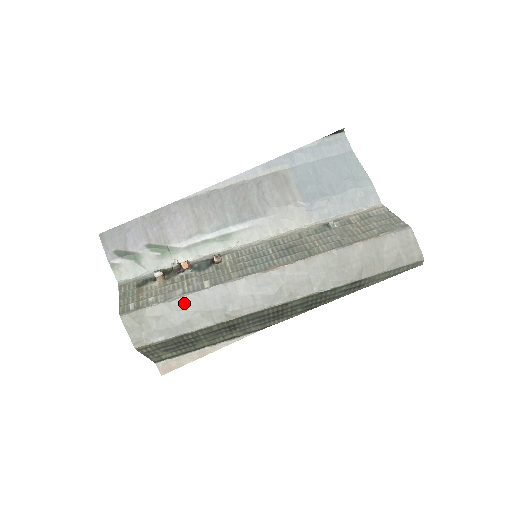
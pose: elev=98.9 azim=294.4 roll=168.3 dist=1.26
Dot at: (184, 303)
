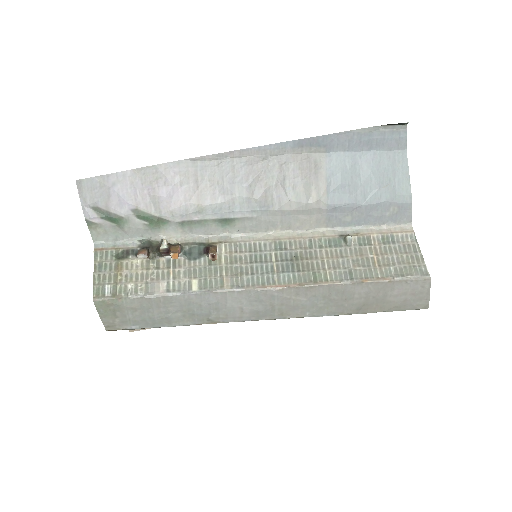
Dot at: (166, 302)
